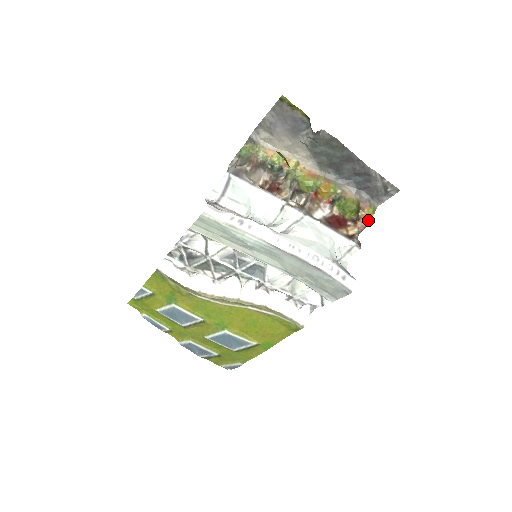
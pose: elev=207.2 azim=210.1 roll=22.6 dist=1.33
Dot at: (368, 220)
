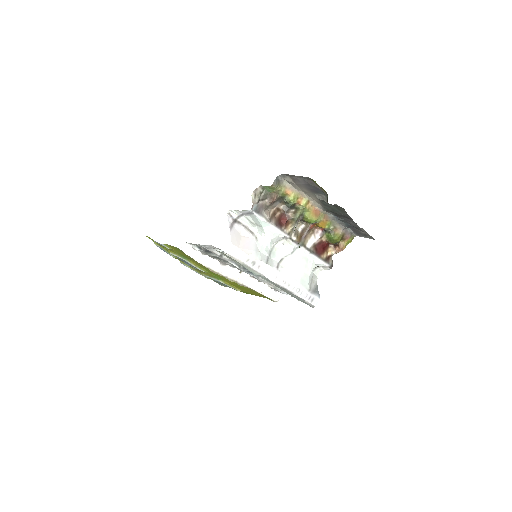
Dot at: occluded
